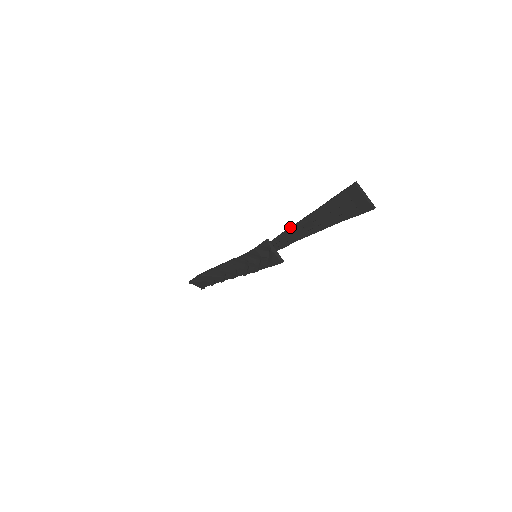
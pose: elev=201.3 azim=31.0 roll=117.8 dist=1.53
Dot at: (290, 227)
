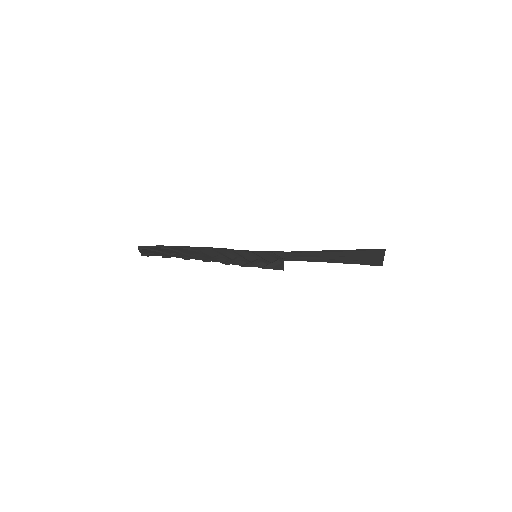
Dot at: (313, 252)
